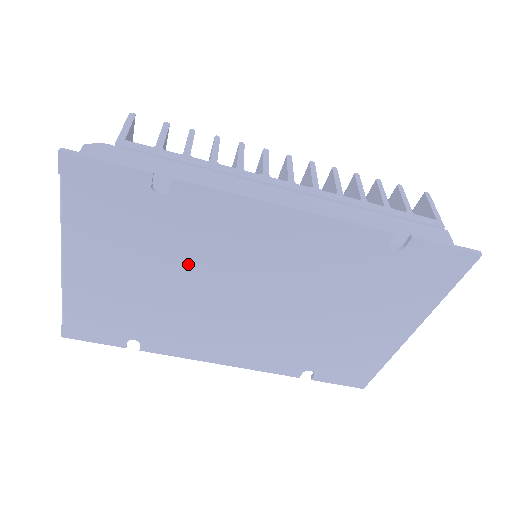
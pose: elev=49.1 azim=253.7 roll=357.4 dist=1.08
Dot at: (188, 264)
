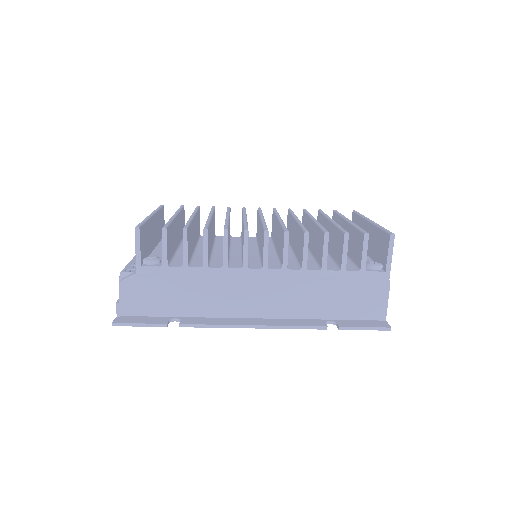
Dot at: occluded
